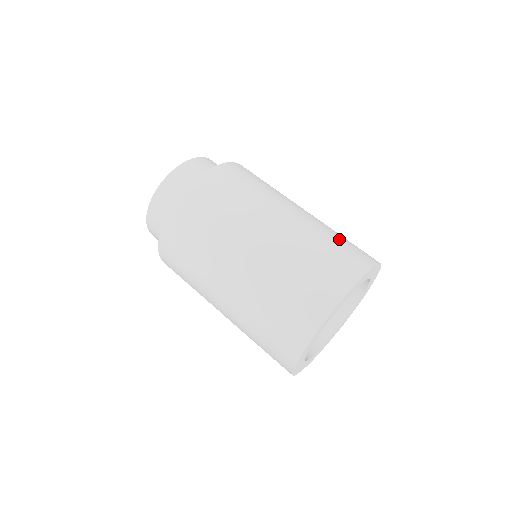
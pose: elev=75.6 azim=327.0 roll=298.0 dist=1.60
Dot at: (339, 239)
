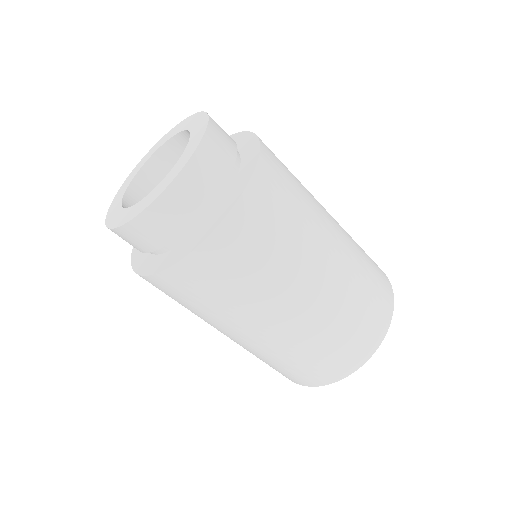
Dot at: (369, 274)
